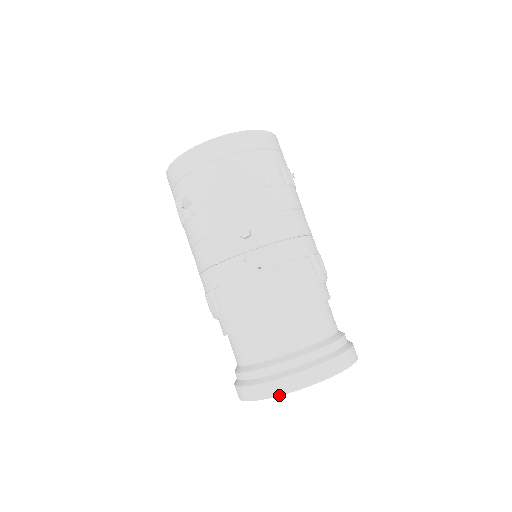
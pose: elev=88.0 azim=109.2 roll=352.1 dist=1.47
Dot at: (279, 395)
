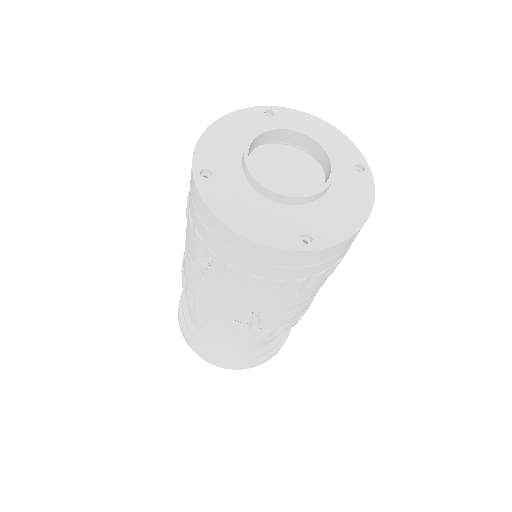
Dot at: occluded
